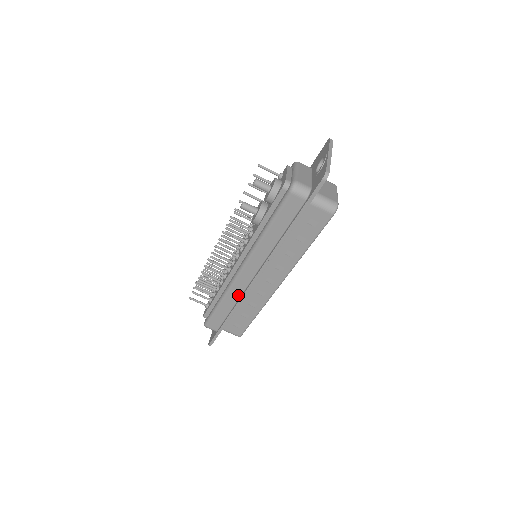
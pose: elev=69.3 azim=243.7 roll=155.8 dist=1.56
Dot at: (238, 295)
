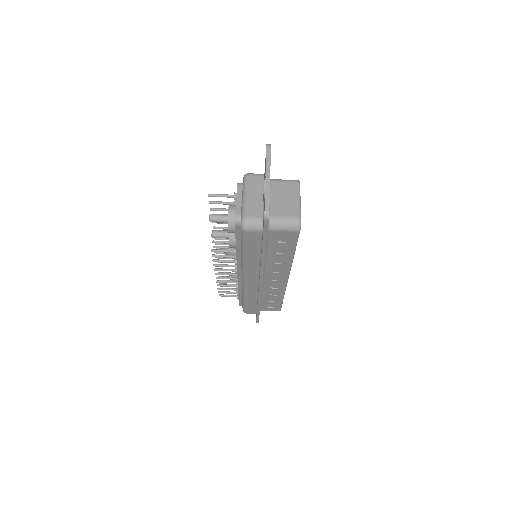
Dot at: (255, 294)
